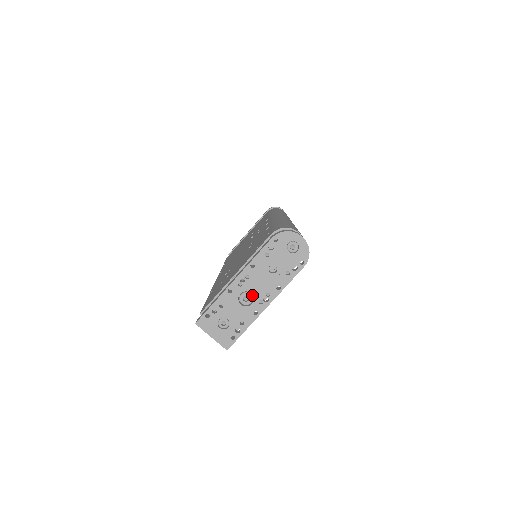
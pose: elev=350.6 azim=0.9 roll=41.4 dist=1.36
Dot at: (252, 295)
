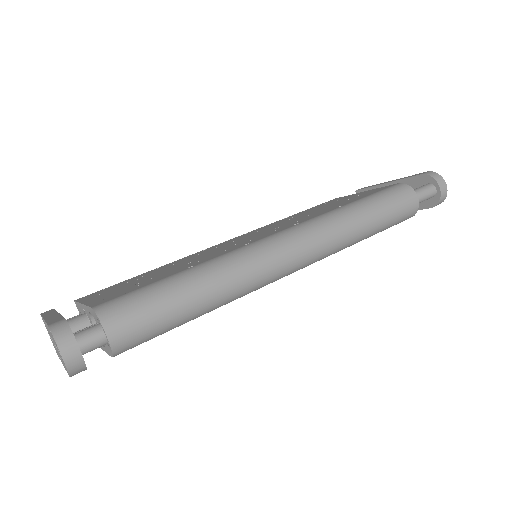
Dot at: occluded
